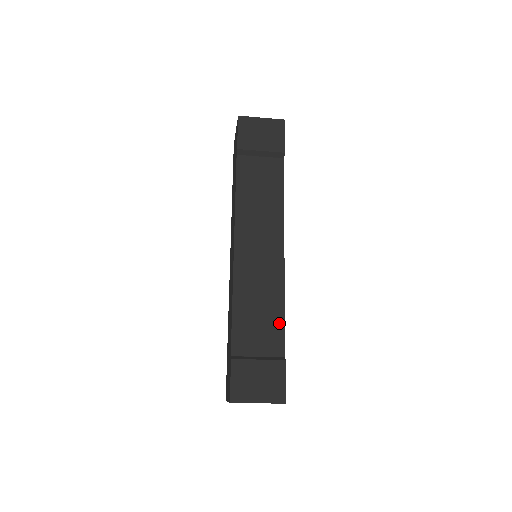
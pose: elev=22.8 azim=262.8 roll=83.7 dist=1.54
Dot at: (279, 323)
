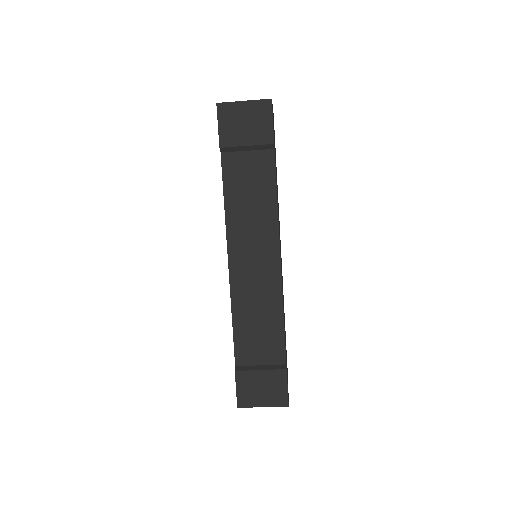
Dot at: (279, 333)
